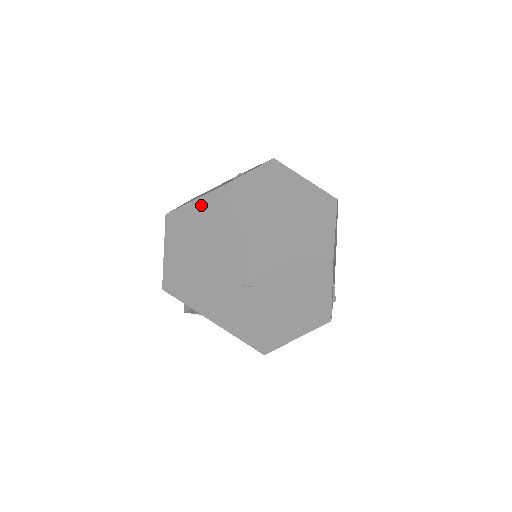
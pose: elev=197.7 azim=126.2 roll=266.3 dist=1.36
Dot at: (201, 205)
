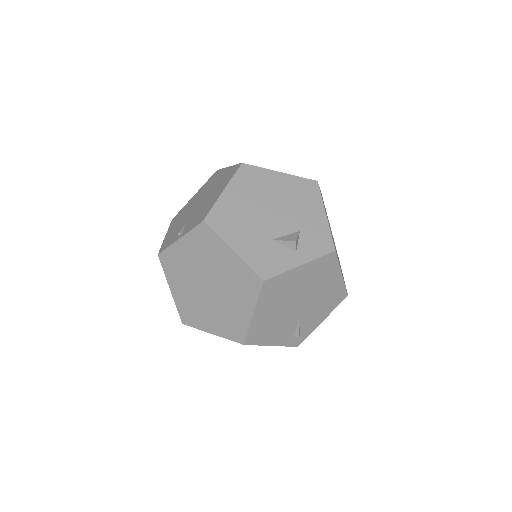
Dot at: occluded
